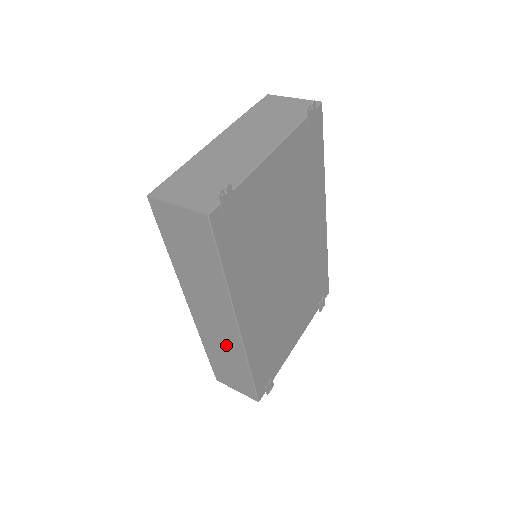
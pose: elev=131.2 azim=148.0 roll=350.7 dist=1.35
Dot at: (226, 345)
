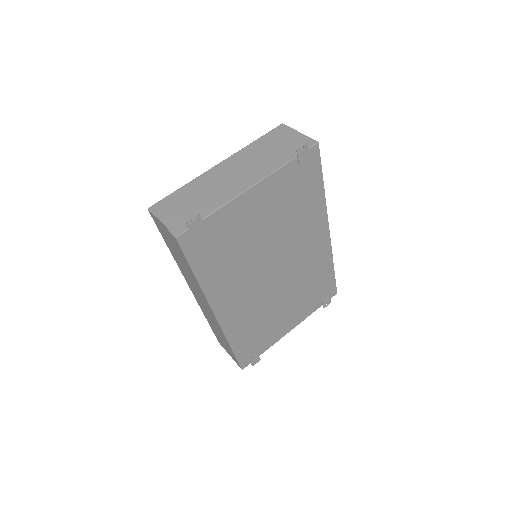
Dot at: (214, 322)
